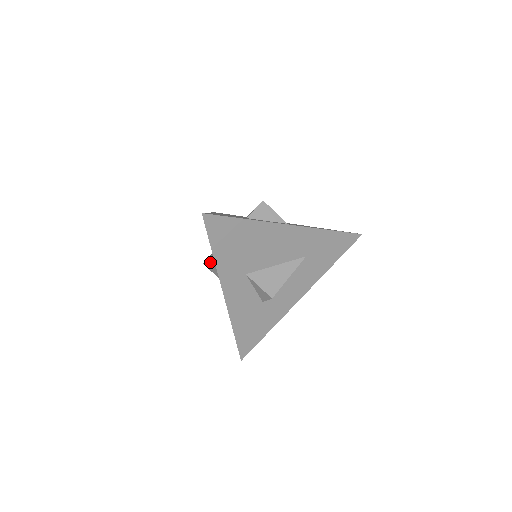
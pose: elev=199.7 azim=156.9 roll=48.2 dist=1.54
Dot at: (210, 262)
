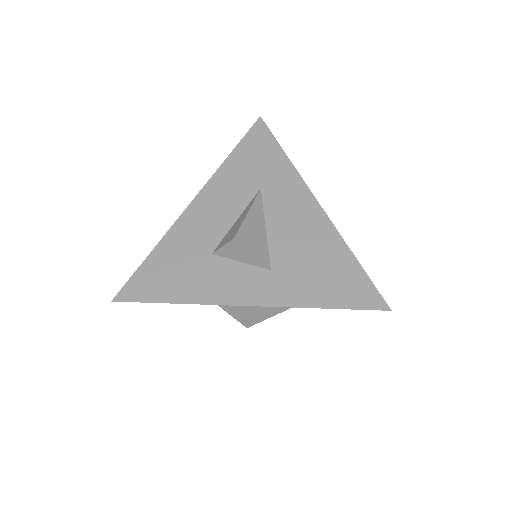
Dot at: occluded
